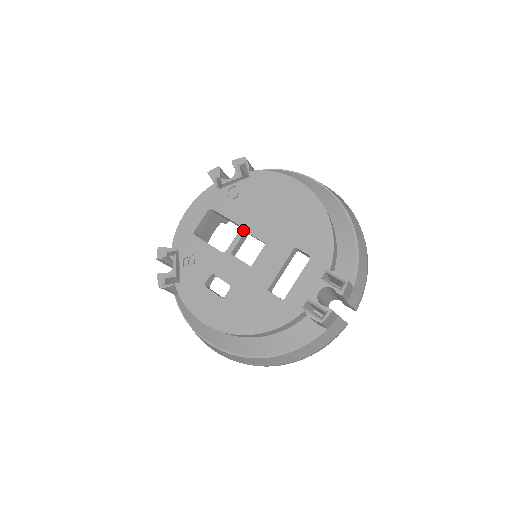
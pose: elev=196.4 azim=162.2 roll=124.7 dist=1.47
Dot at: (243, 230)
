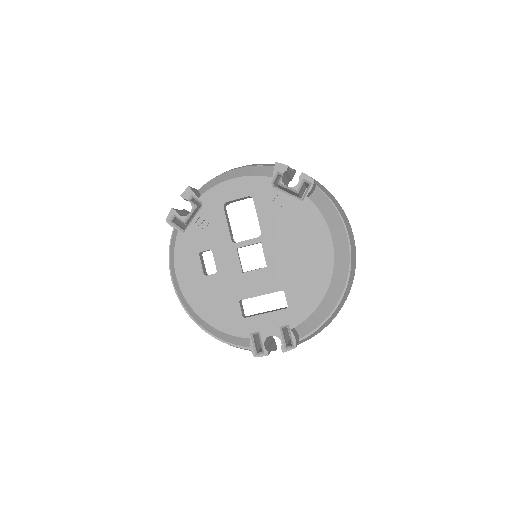
Dot at: (261, 240)
